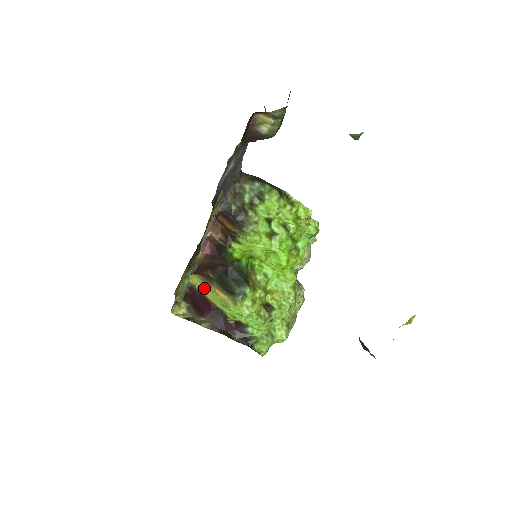
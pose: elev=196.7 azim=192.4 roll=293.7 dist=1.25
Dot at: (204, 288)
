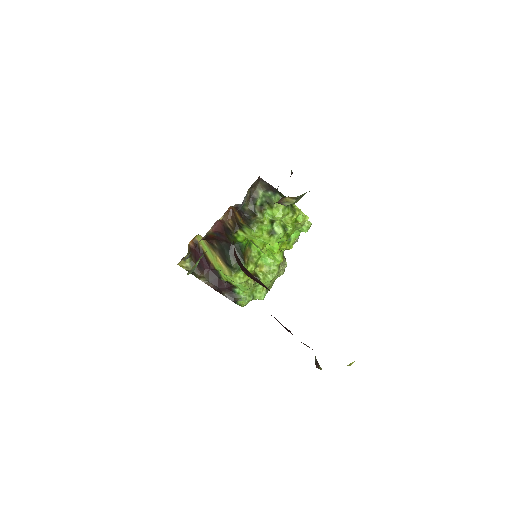
Dot at: (207, 249)
